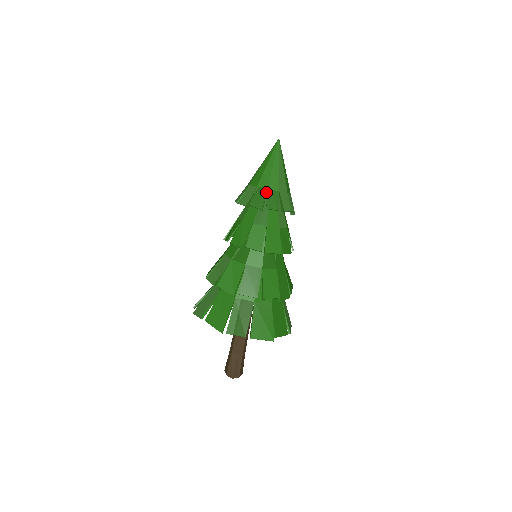
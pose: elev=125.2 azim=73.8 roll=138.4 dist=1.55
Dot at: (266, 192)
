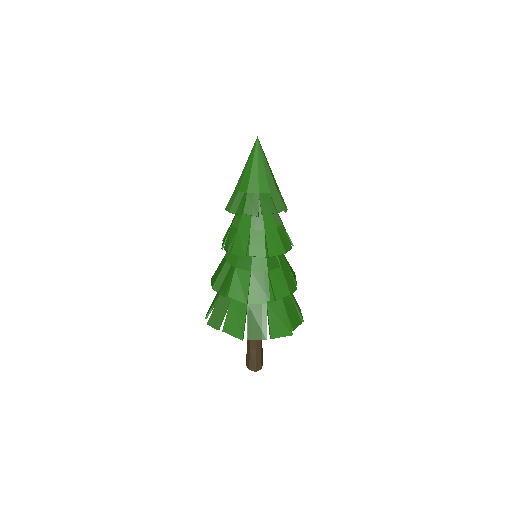
Dot at: (258, 197)
